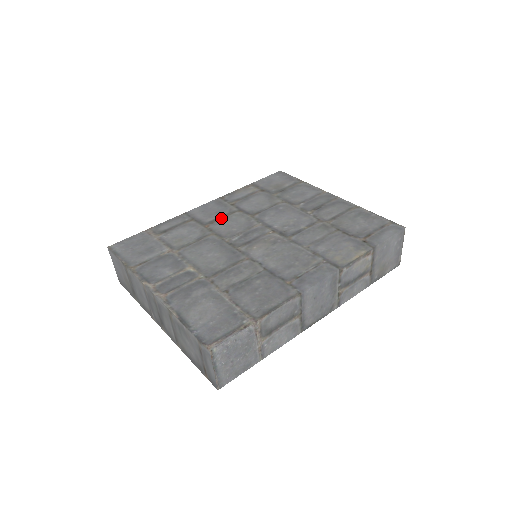
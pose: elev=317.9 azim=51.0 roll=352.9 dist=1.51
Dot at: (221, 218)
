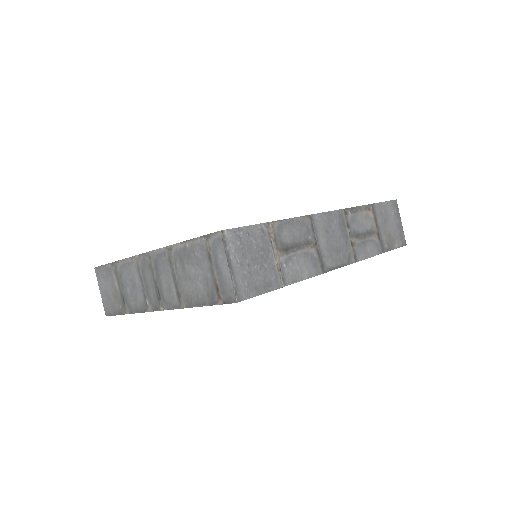
Dot at: occluded
